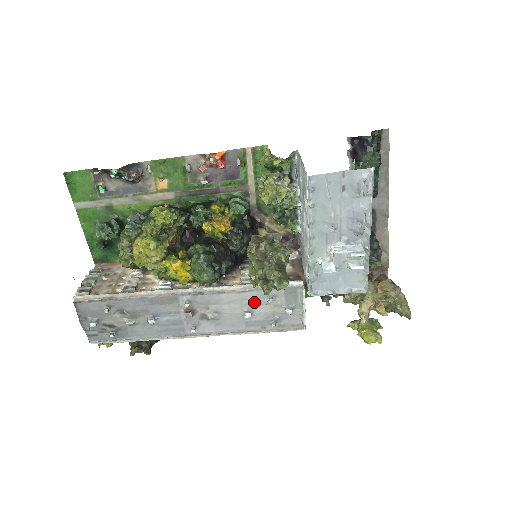
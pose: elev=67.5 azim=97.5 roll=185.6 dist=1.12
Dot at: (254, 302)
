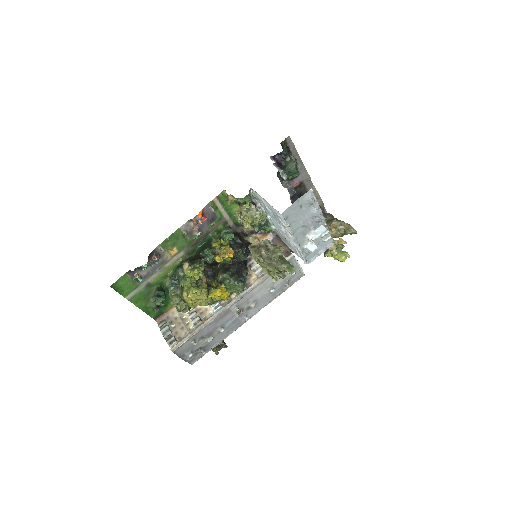
Dot at: (272, 282)
